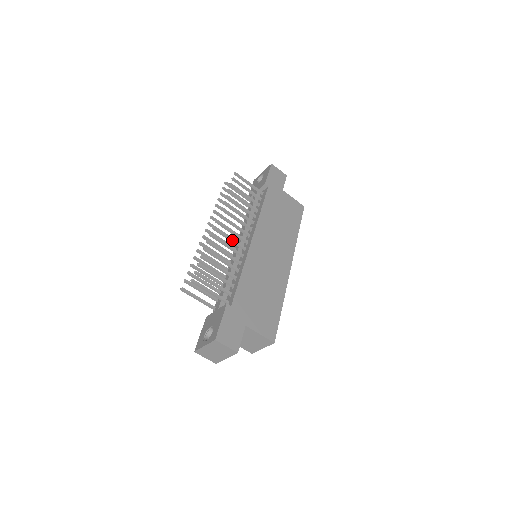
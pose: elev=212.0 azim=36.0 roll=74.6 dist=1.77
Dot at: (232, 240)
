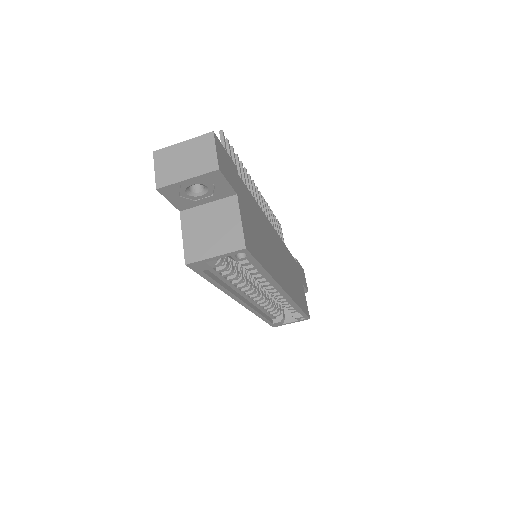
Dot at: occluded
